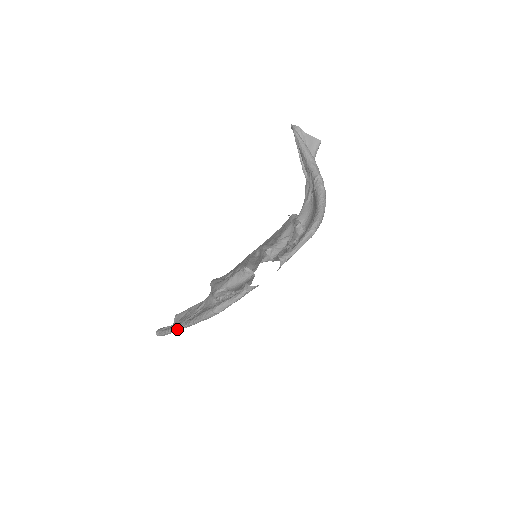
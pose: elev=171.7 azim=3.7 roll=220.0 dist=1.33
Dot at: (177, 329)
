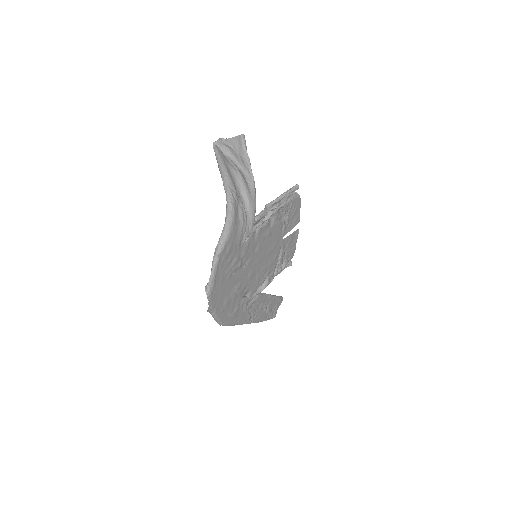
Dot at: occluded
